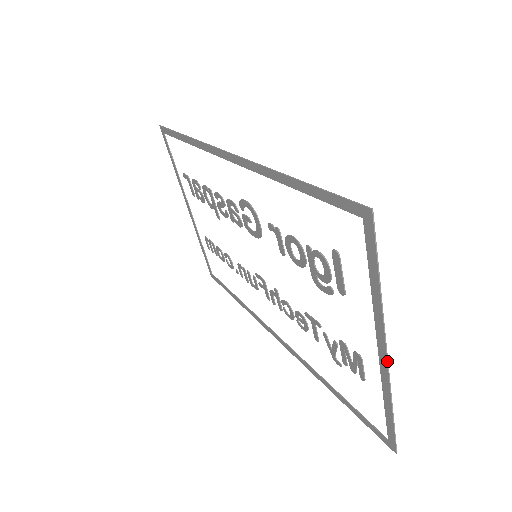
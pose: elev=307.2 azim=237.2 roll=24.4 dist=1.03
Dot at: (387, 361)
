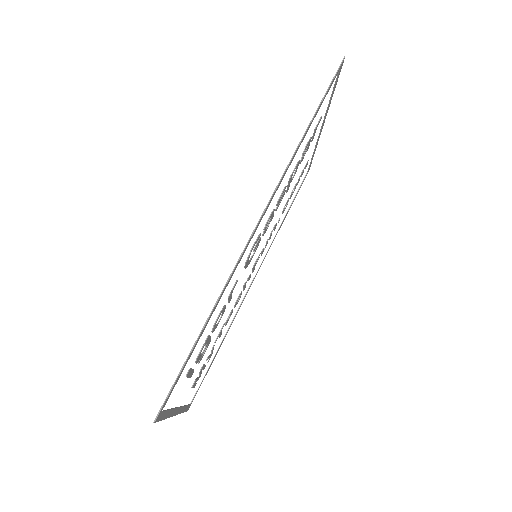
Dot at: (175, 415)
